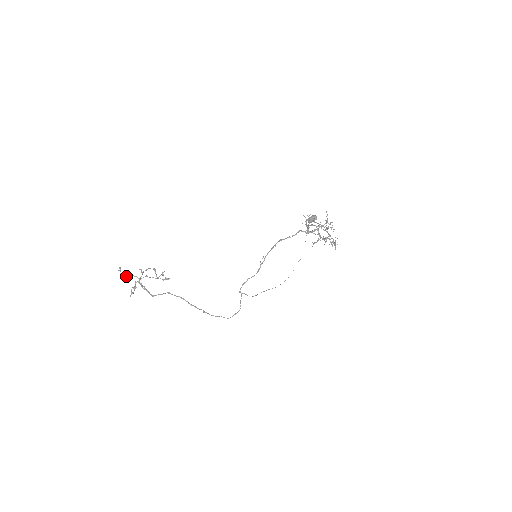
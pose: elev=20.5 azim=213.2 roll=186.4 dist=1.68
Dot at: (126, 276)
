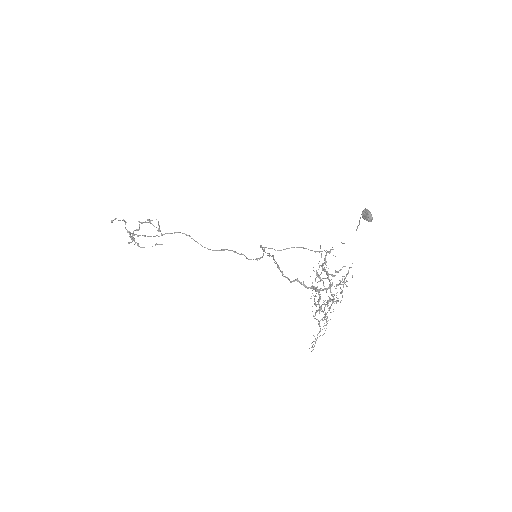
Dot at: (125, 221)
